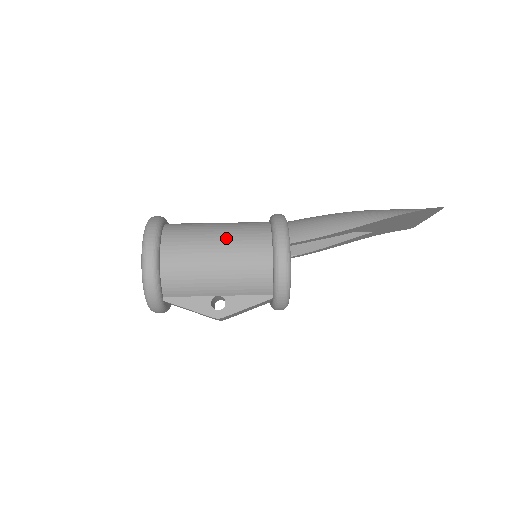
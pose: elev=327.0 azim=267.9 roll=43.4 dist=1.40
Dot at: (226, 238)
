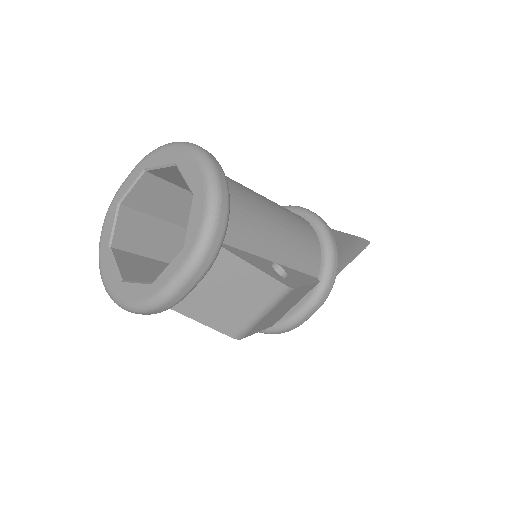
Dot at: occluded
